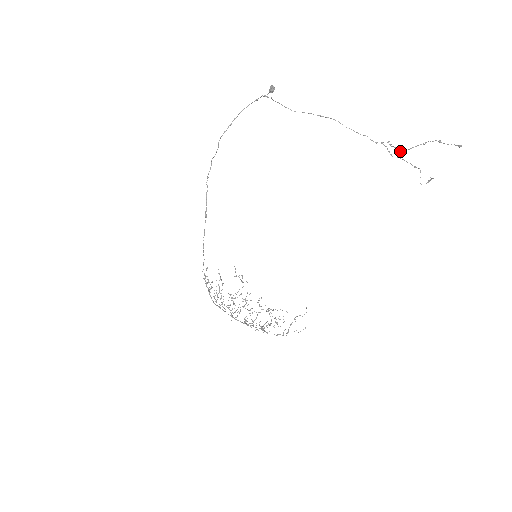
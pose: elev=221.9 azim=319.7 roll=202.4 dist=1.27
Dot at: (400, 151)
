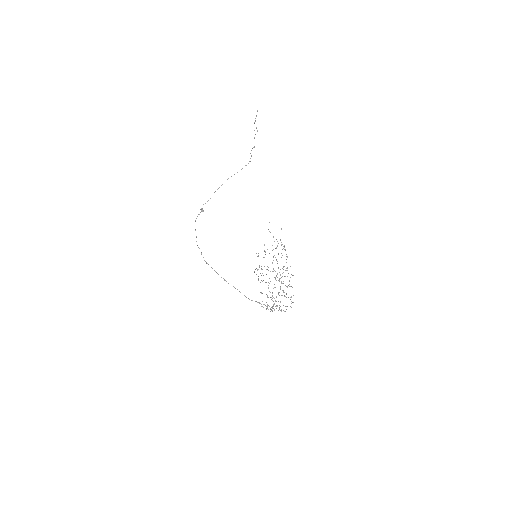
Dot at: (254, 147)
